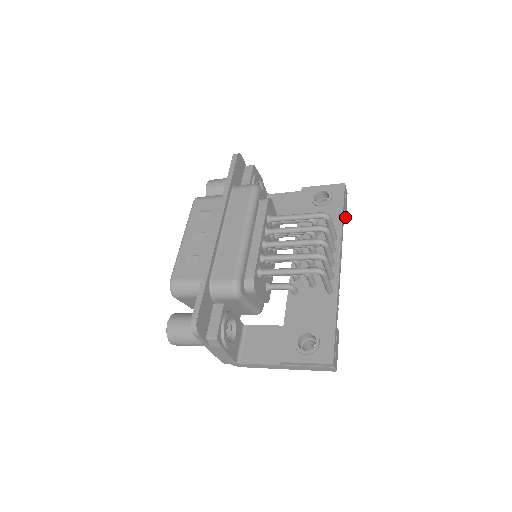
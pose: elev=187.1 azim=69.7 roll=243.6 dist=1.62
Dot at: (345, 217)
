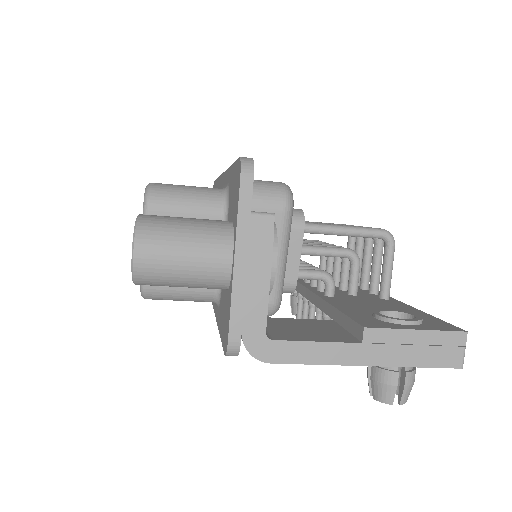
Dot at: occluded
